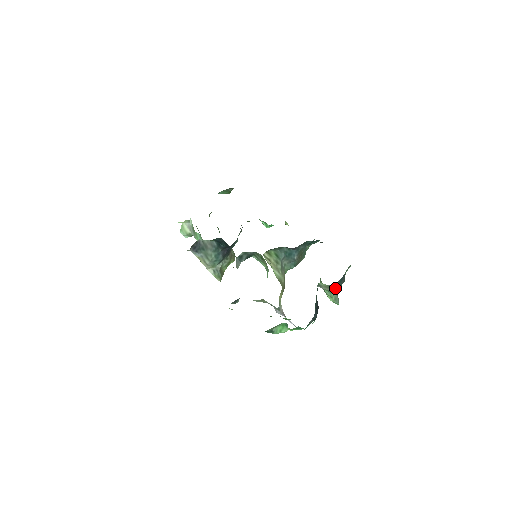
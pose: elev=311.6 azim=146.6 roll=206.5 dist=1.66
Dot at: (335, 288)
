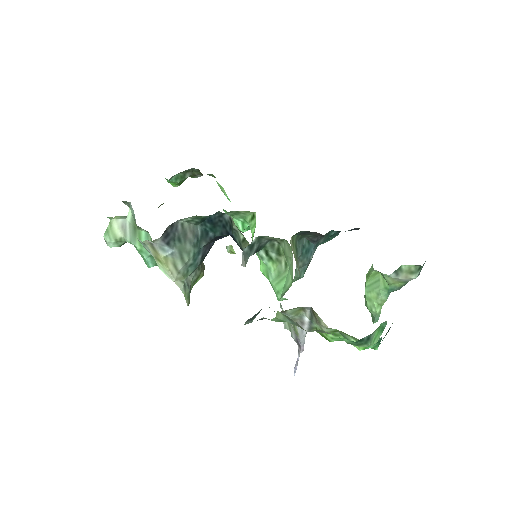
Dot at: (418, 275)
